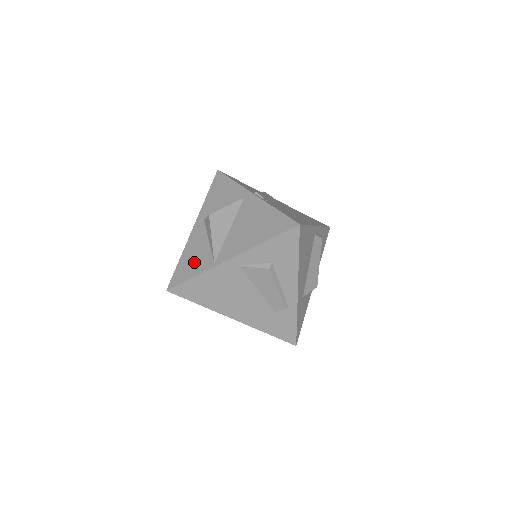
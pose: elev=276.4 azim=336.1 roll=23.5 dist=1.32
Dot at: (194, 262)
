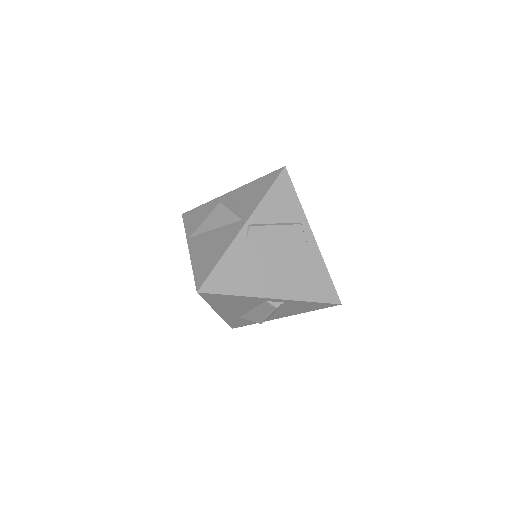
Dot at: (196, 219)
